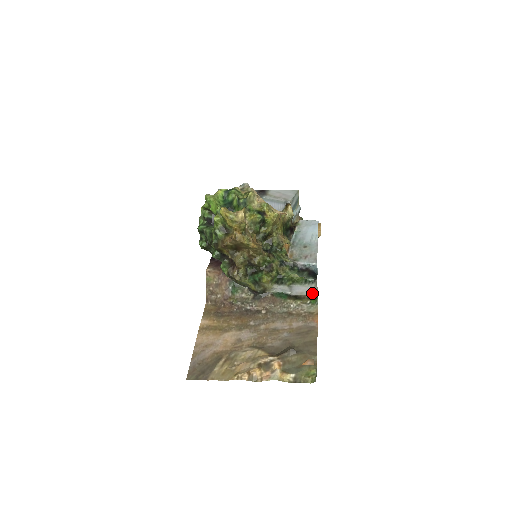
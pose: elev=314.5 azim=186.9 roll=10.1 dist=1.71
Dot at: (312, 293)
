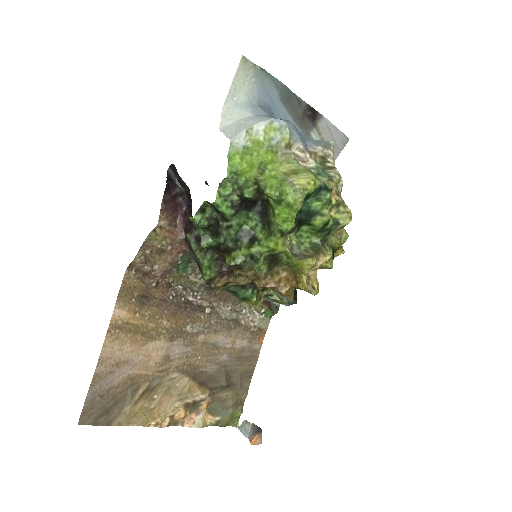
Dot at: occluded
